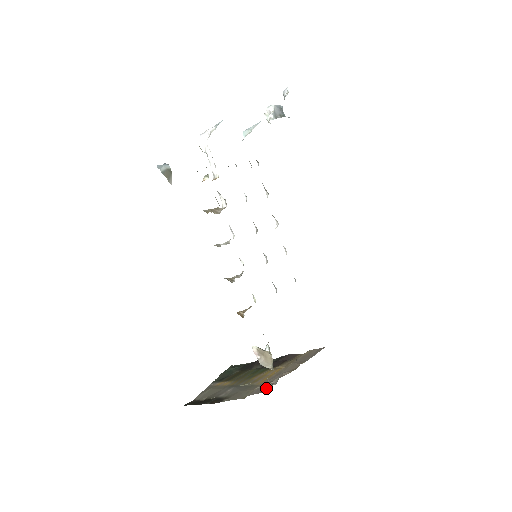
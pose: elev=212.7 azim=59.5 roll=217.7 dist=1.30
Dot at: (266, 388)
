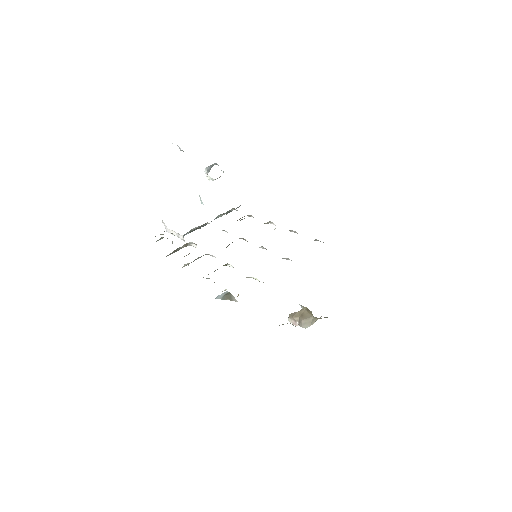
Dot at: occluded
